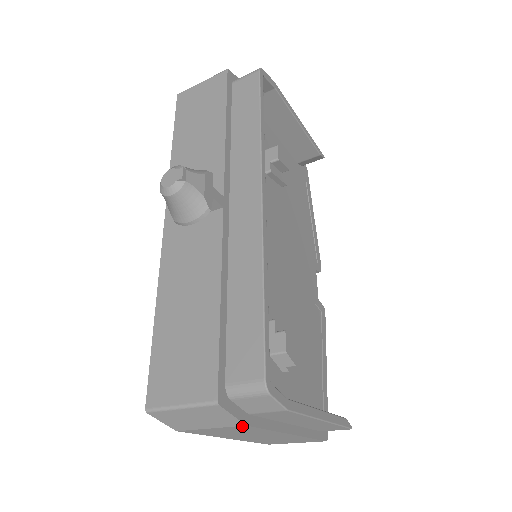
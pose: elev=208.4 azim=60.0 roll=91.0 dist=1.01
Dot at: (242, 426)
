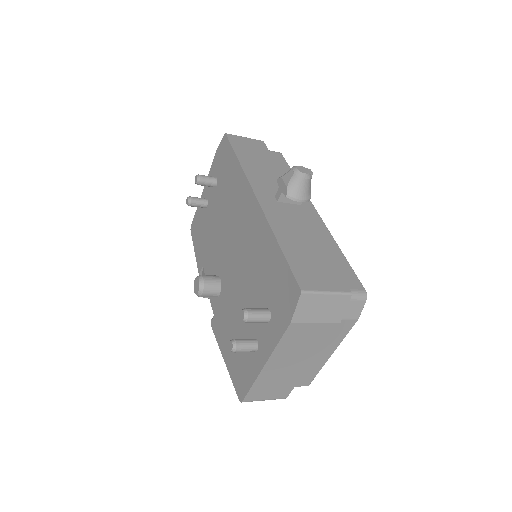
Dot at: (335, 325)
